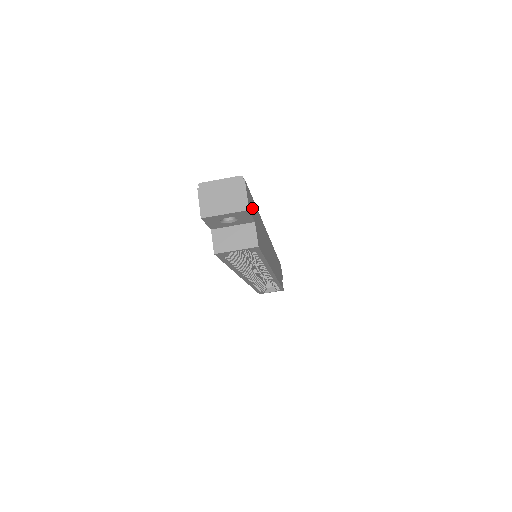
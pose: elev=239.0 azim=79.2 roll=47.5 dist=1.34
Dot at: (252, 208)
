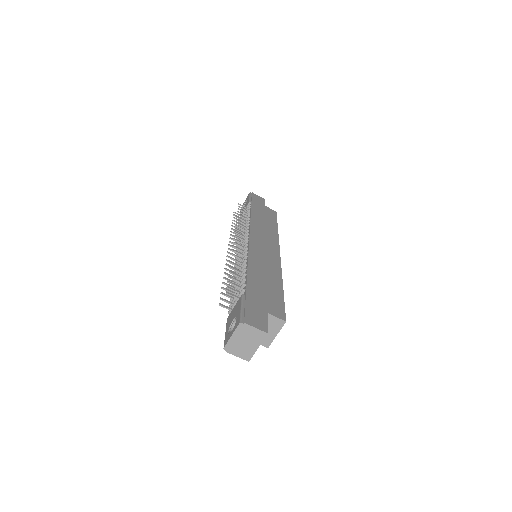
Dot at: (258, 312)
